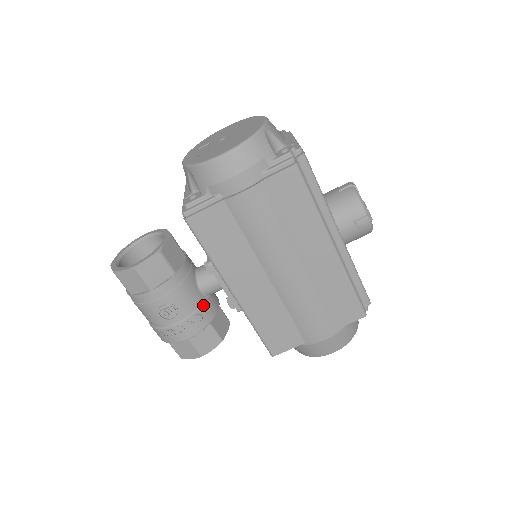
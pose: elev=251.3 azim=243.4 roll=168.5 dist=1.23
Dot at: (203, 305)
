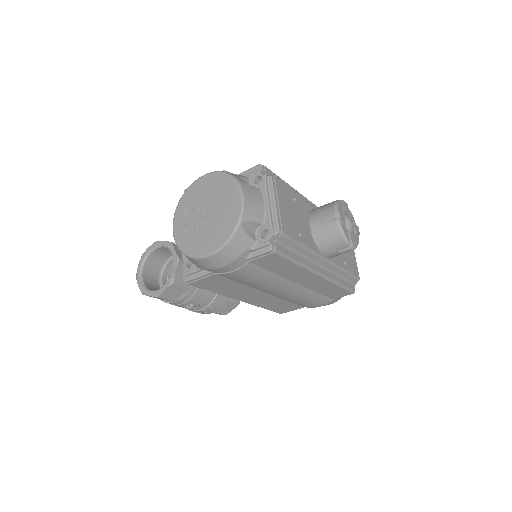
Dot at: (218, 294)
